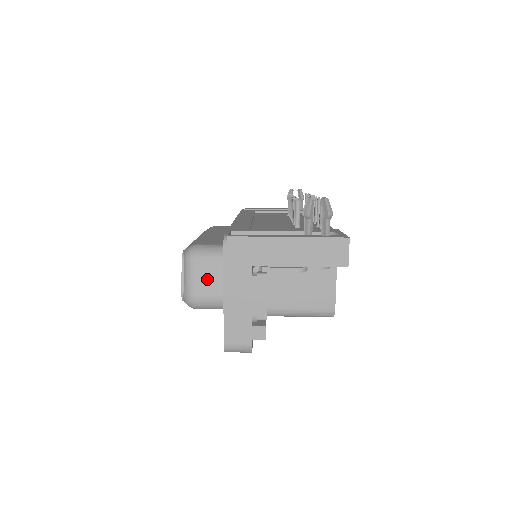
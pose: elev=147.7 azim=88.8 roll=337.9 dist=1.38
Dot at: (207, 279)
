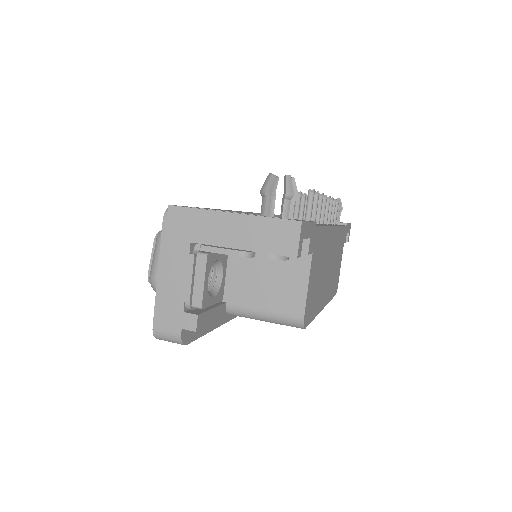
Dot at: occluded
